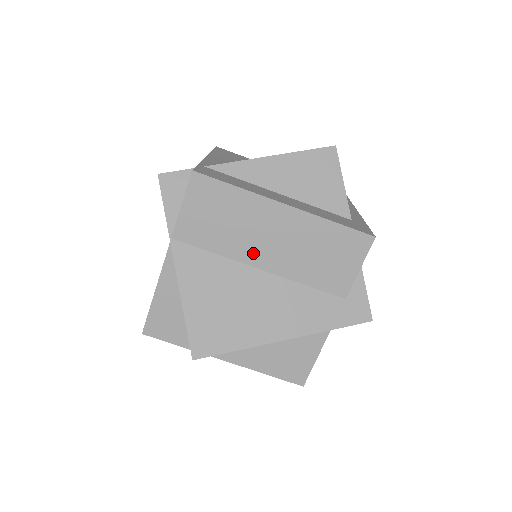
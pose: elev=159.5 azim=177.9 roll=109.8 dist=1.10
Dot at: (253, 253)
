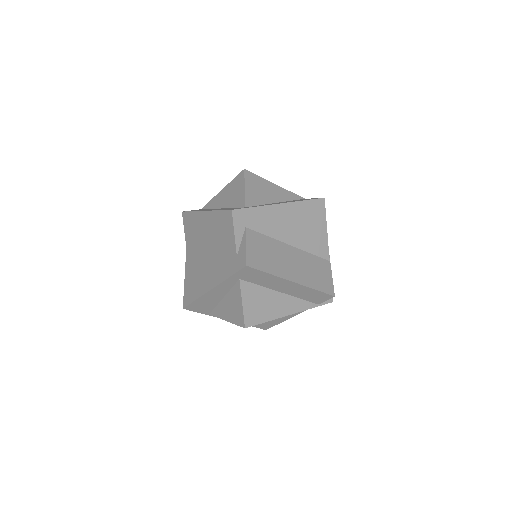
Dot at: (205, 244)
